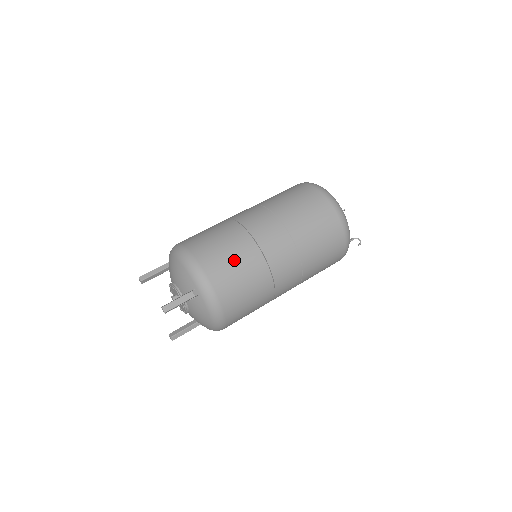
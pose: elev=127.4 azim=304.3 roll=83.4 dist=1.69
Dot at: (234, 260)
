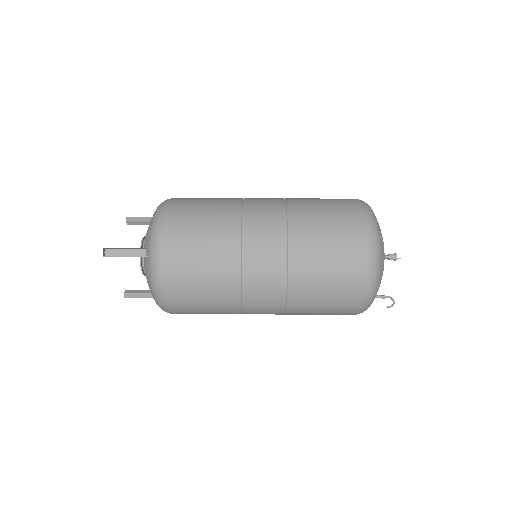
Dot at: (204, 238)
